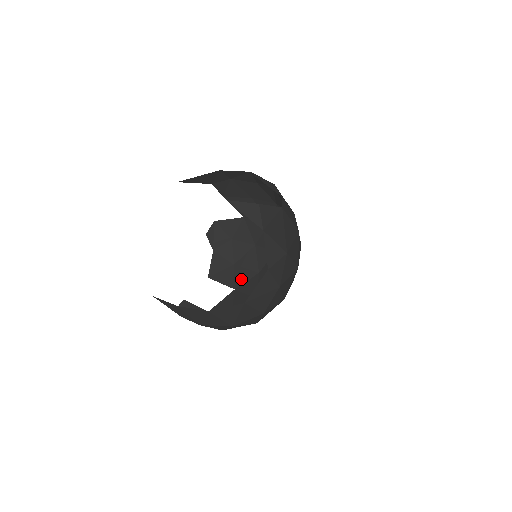
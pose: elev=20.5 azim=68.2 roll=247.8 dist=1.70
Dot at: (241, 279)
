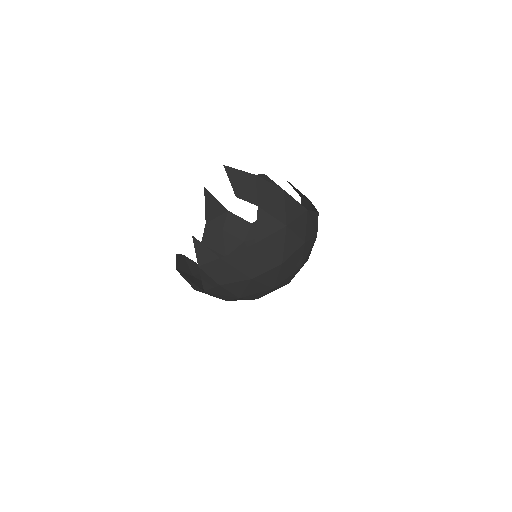
Dot at: occluded
